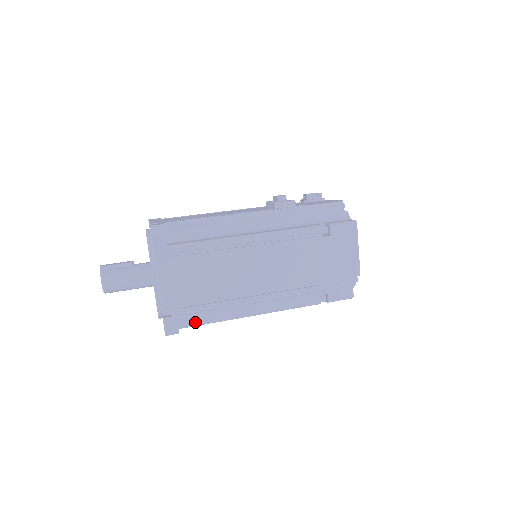
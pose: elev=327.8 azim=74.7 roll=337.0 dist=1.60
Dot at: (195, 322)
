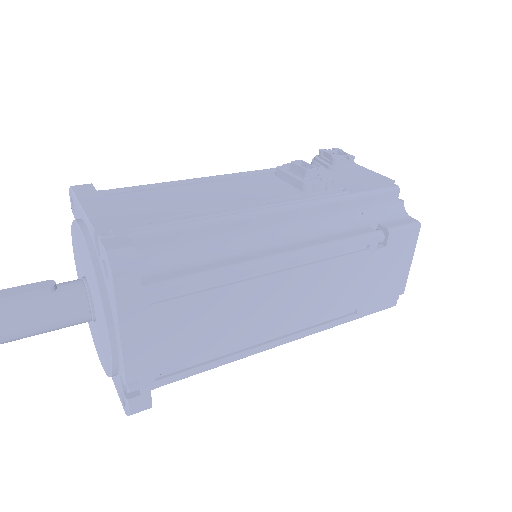
Dot at: occluded
